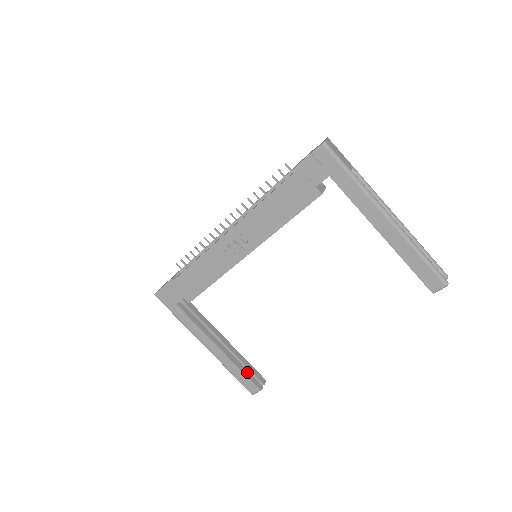
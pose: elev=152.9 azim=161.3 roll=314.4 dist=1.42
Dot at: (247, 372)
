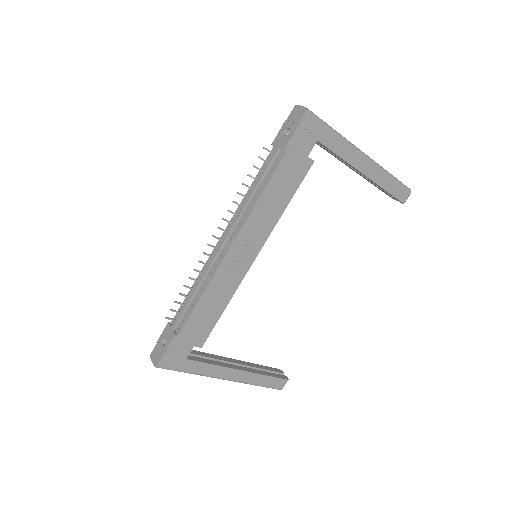
Dot at: (270, 374)
